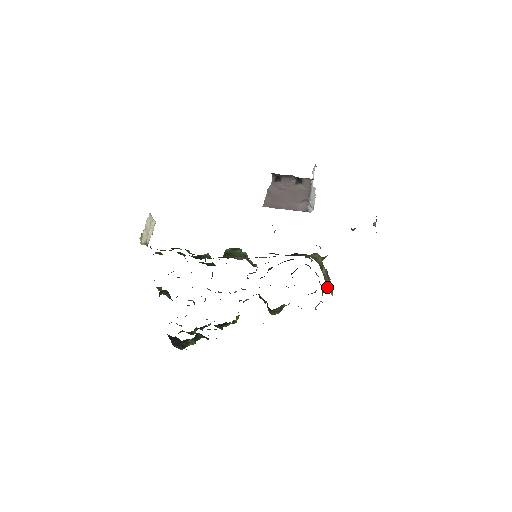
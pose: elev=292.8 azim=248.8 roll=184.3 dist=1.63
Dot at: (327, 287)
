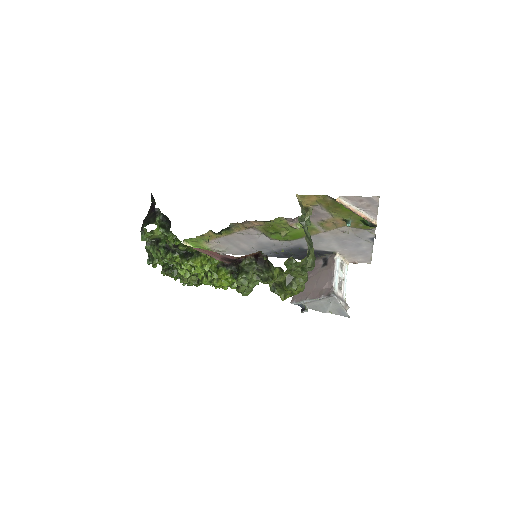
Dot at: (300, 218)
